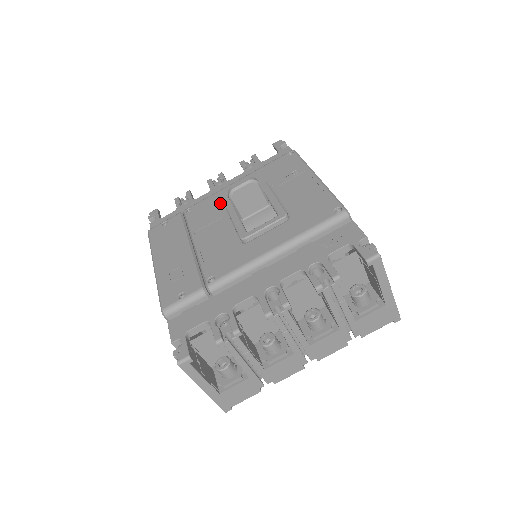
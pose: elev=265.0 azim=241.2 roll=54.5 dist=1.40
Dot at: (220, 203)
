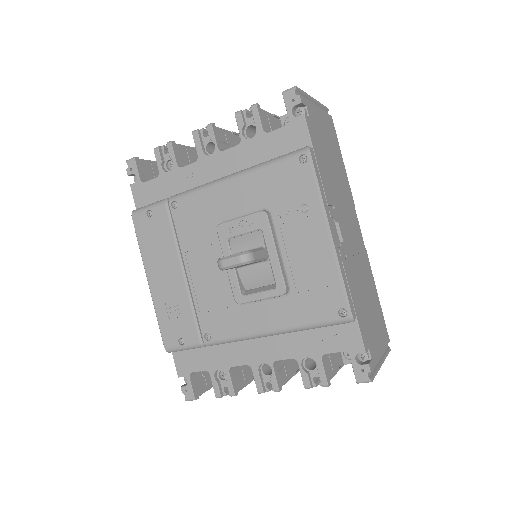
Dot at: (211, 215)
